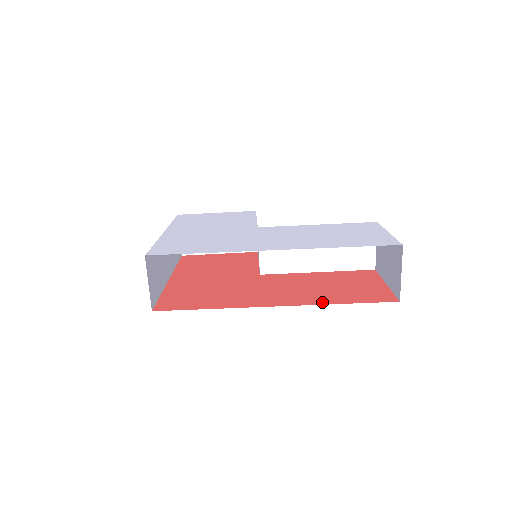
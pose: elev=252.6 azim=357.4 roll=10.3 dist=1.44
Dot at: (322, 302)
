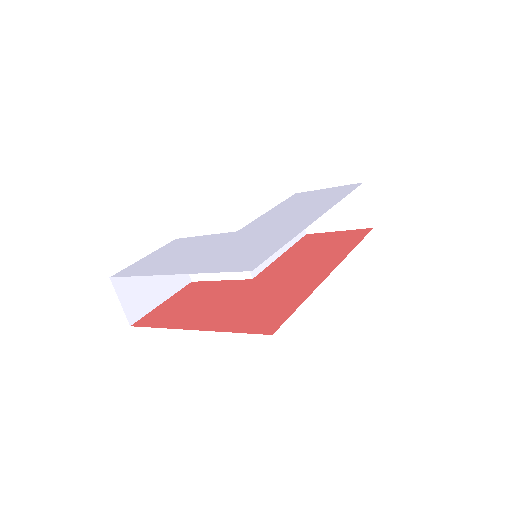
Dot at: (346, 252)
